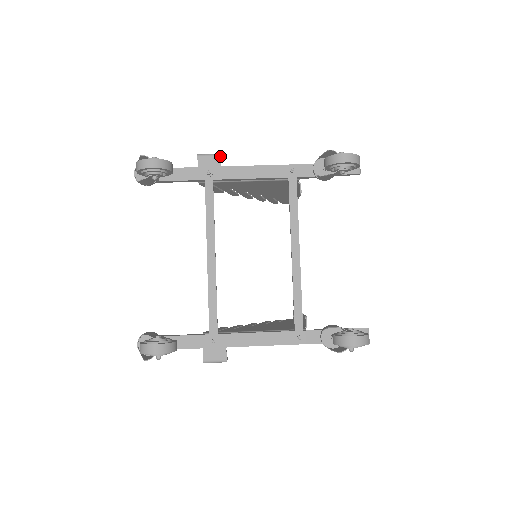
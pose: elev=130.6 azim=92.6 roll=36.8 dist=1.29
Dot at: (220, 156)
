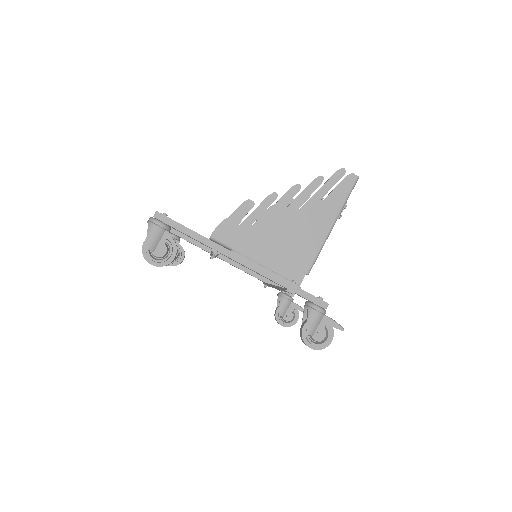
Dot at: (234, 243)
